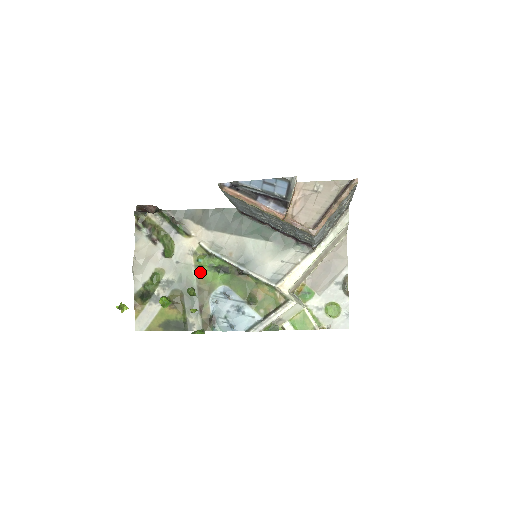
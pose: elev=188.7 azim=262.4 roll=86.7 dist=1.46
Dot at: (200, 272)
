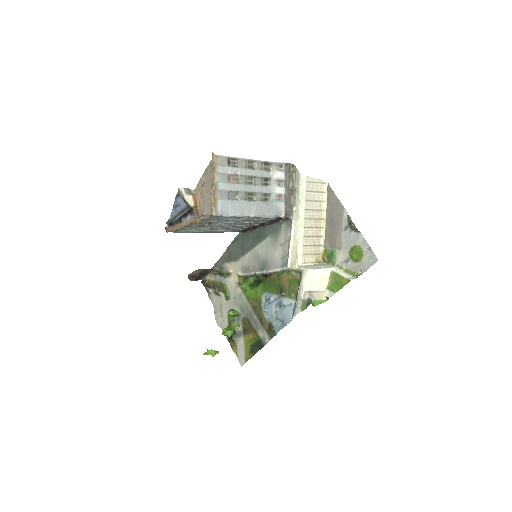
Dot at: (248, 295)
